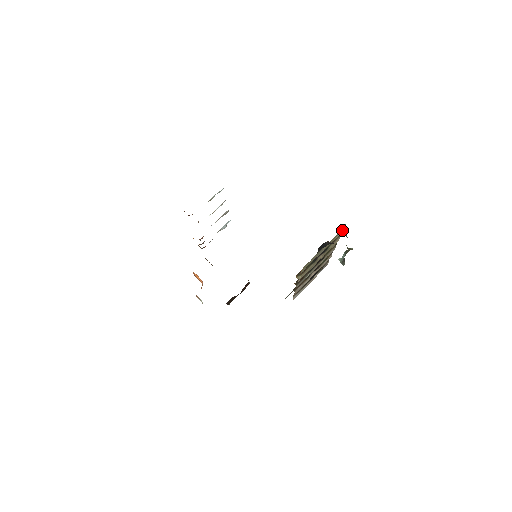
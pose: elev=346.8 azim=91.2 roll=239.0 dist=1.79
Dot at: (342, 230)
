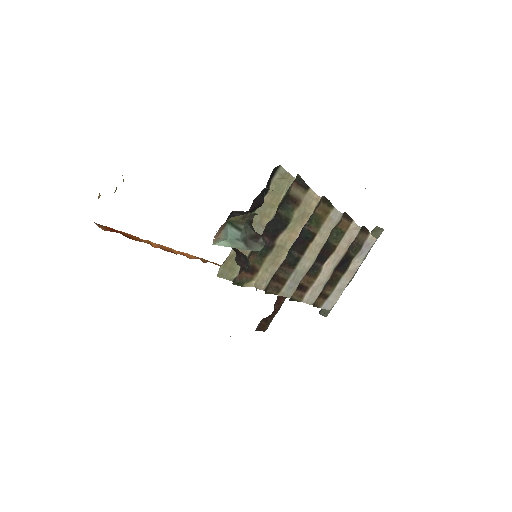
Dot at: (287, 179)
